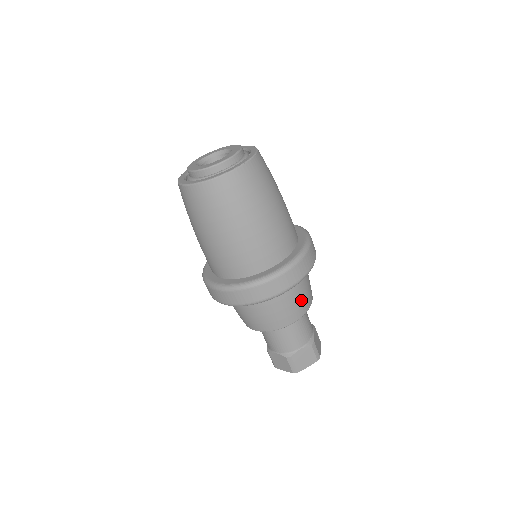
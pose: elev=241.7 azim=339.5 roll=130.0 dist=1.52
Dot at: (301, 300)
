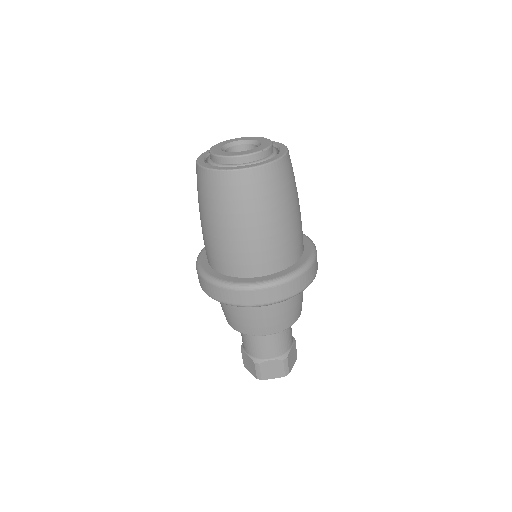
Dot at: occluded
